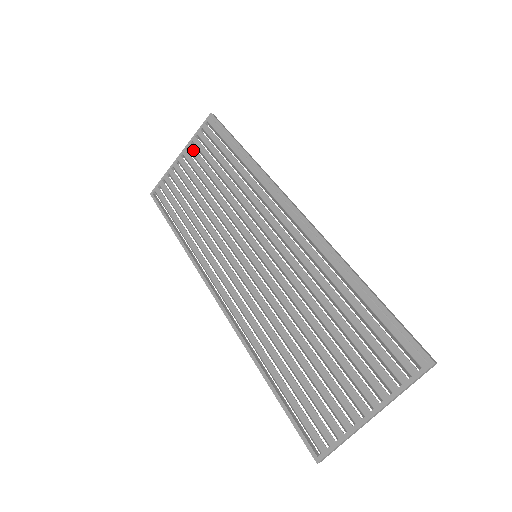
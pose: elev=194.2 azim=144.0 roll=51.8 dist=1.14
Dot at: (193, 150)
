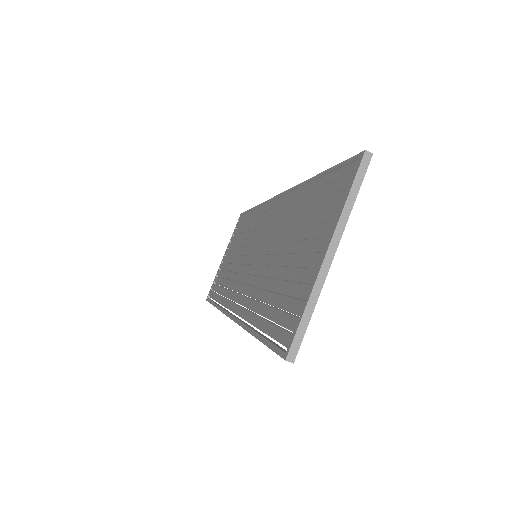
Dot at: (230, 244)
